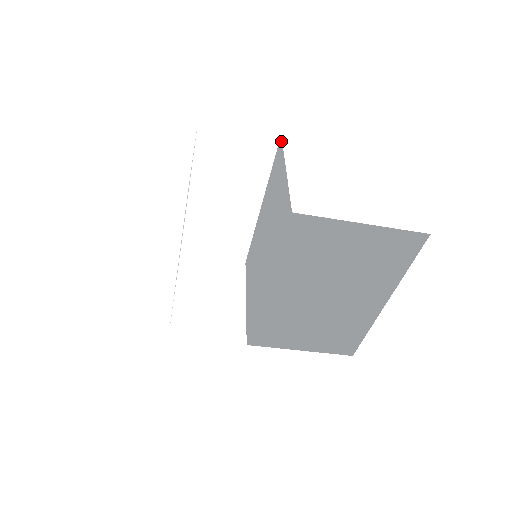
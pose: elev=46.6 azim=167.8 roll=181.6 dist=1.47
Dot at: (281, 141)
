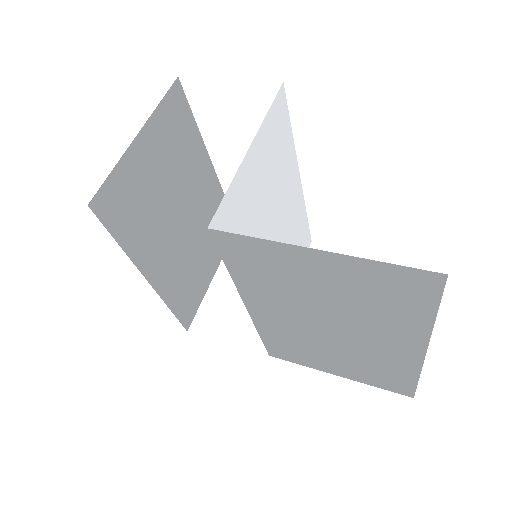
Dot at: (278, 93)
